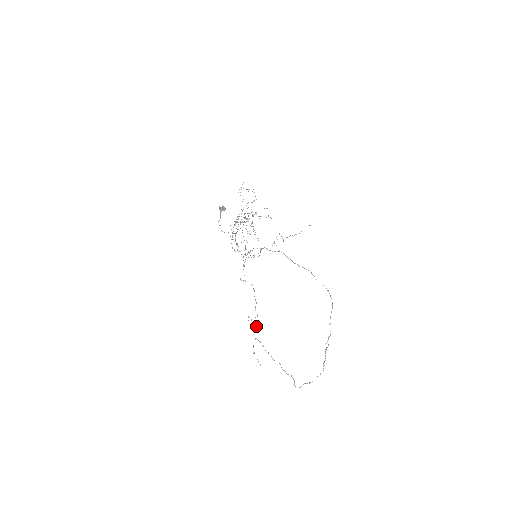
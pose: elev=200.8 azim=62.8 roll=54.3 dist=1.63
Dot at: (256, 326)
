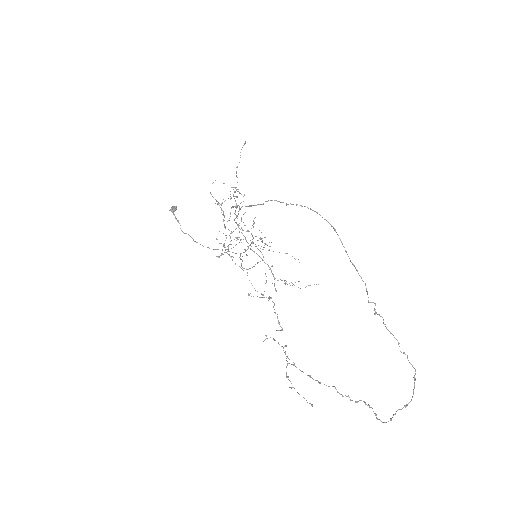
Dot at: (284, 346)
